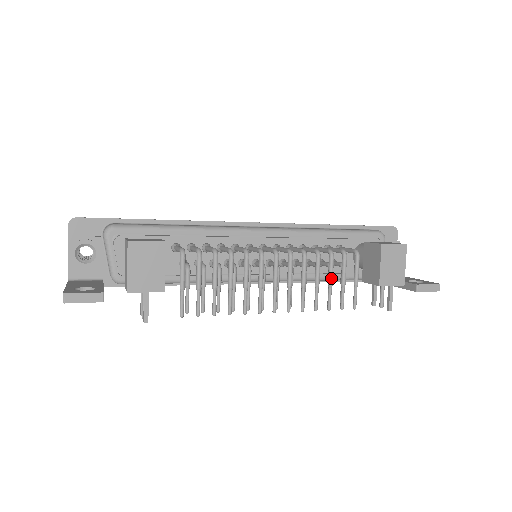
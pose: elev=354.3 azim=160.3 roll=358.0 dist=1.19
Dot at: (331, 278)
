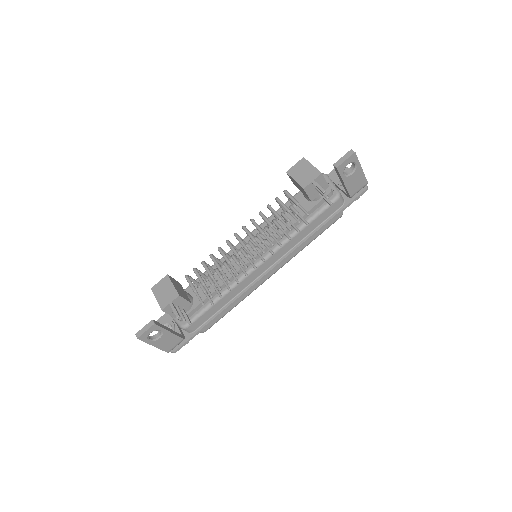
Dot at: (276, 215)
